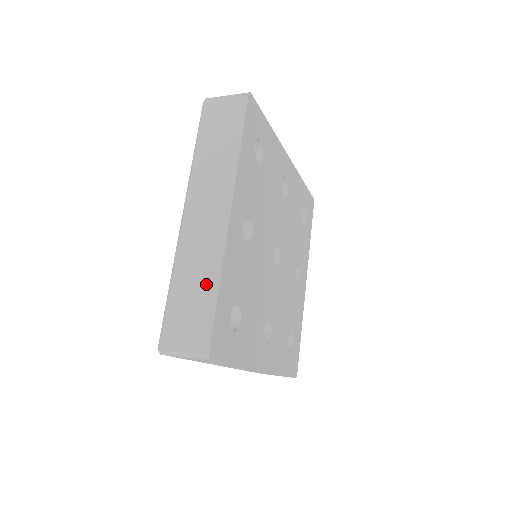
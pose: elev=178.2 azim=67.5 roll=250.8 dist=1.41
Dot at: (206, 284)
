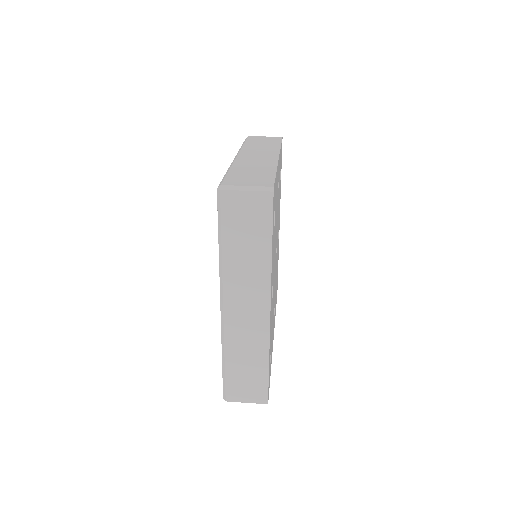
Dot at: (257, 362)
